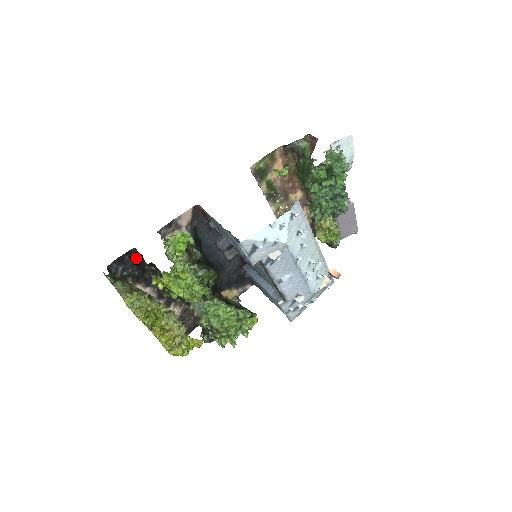
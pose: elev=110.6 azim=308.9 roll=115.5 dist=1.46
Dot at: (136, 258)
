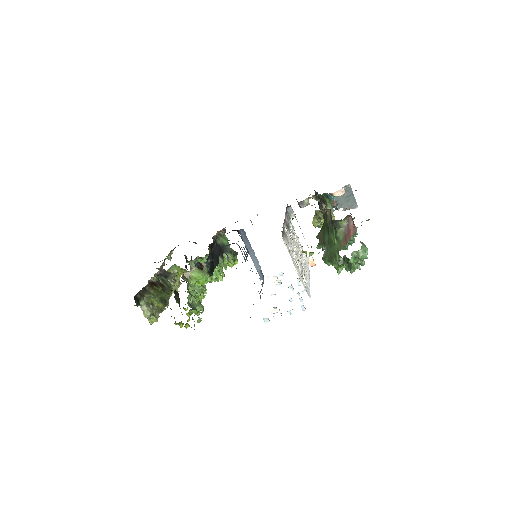
Dot at: occluded
